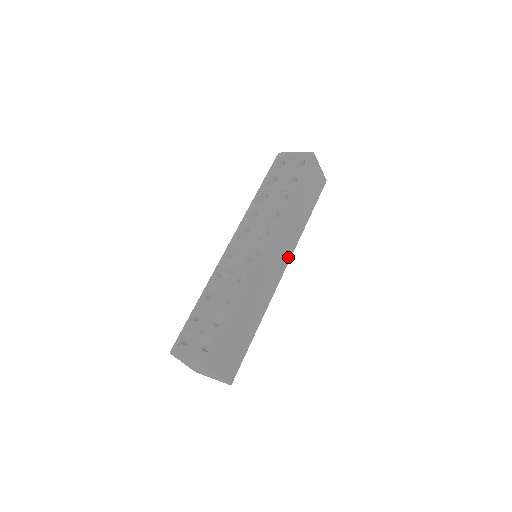
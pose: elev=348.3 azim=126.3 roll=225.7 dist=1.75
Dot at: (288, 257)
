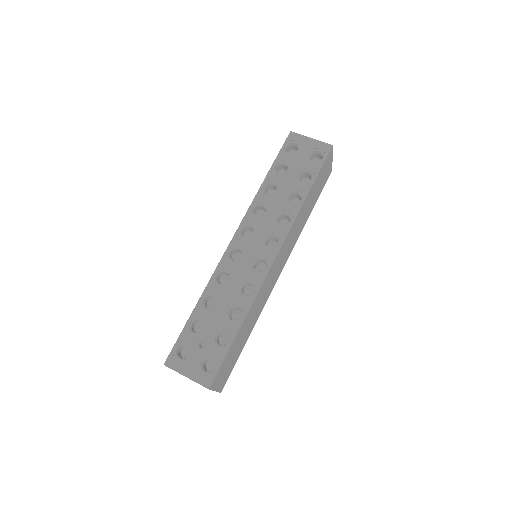
Dot at: (287, 258)
